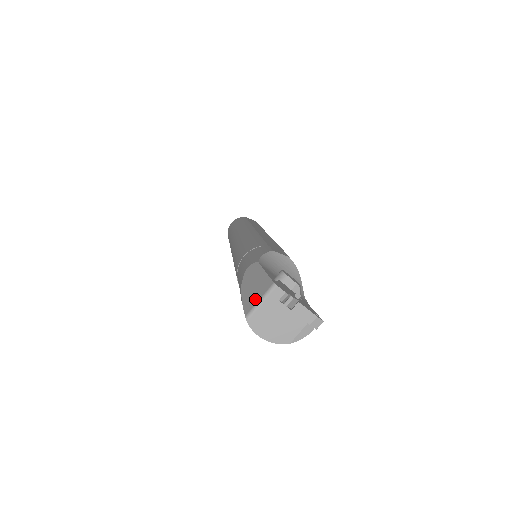
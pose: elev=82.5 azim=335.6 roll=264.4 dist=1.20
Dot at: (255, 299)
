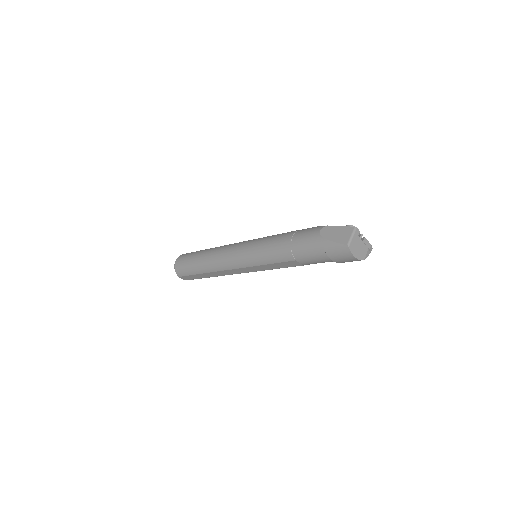
Dot at: (347, 237)
